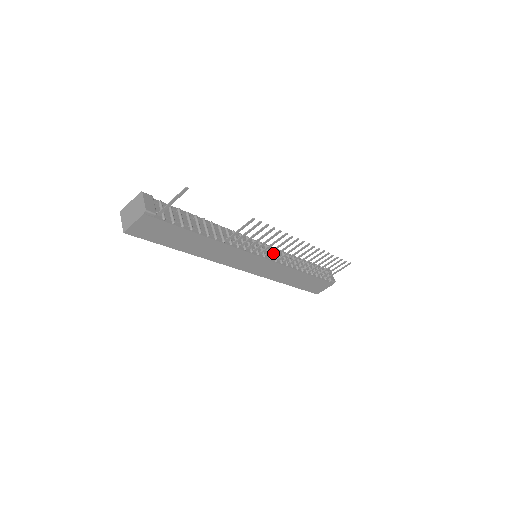
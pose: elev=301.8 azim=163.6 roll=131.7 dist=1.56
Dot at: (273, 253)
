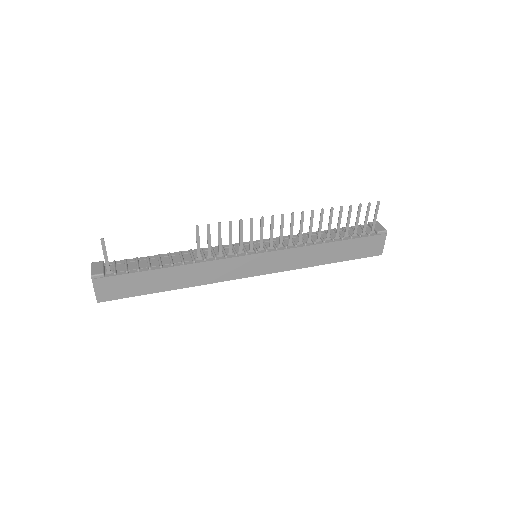
Dot at: occluded
